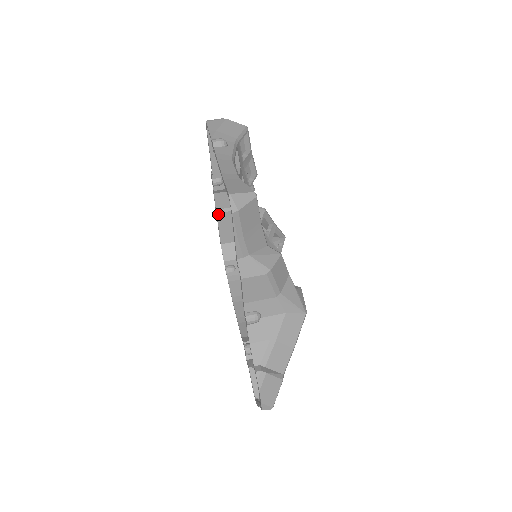
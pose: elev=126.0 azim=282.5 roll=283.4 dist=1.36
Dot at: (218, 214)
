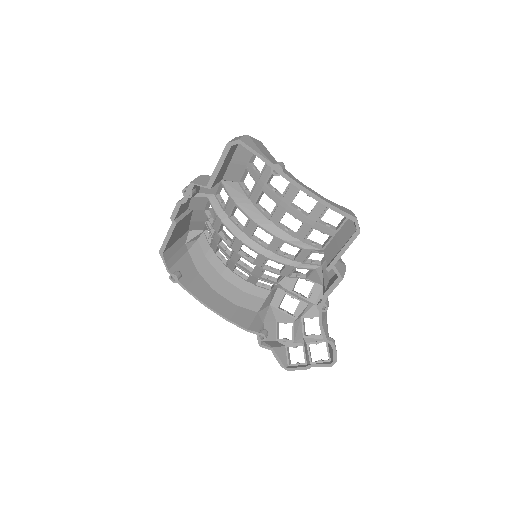
Dot at: (176, 224)
